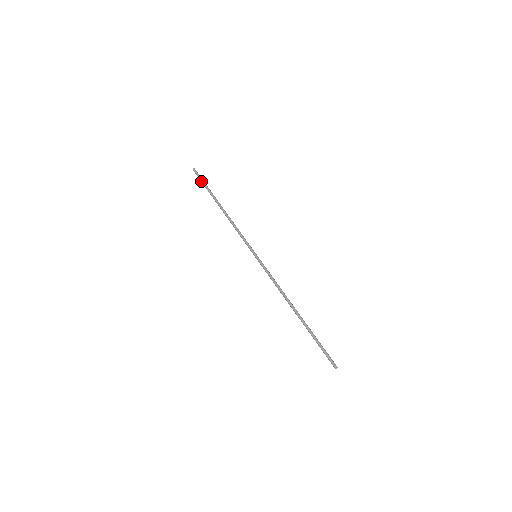
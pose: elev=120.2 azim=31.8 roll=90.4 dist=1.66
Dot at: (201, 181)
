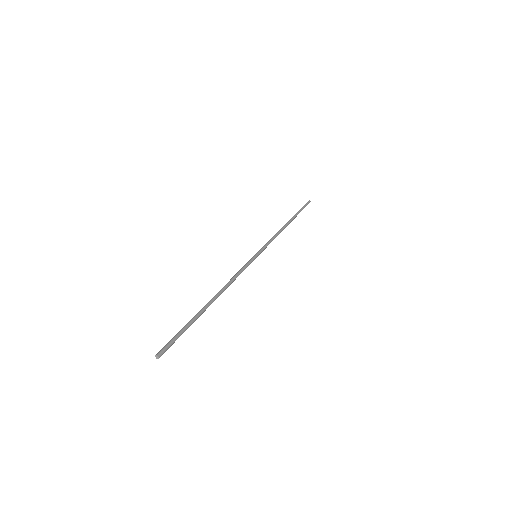
Dot at: occluded
